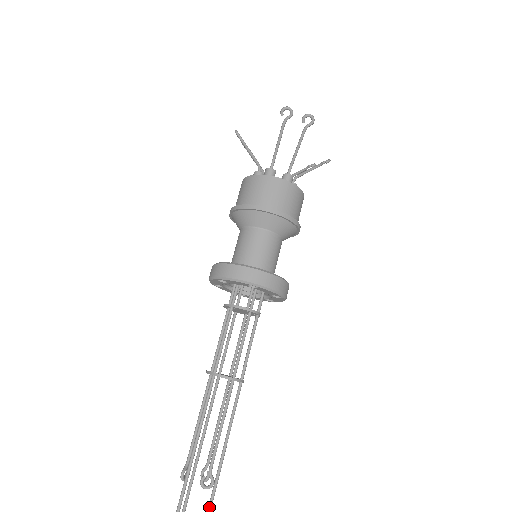
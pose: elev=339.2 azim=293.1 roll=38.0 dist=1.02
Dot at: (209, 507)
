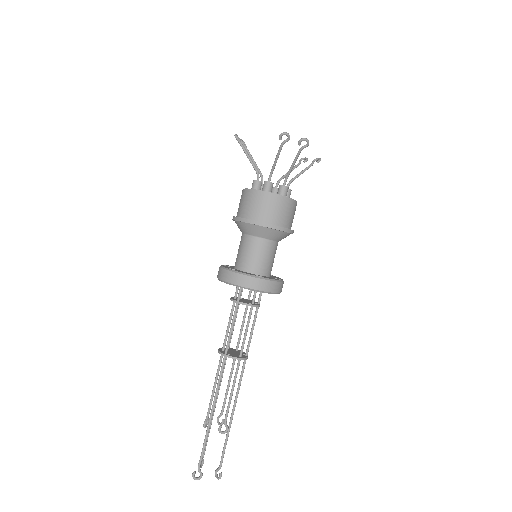
Dot at: (225, 444)
